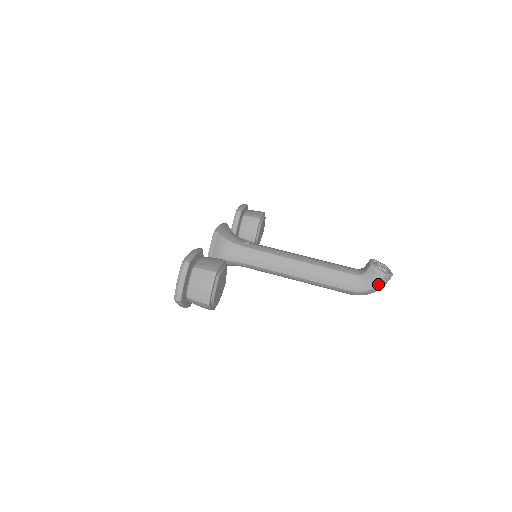
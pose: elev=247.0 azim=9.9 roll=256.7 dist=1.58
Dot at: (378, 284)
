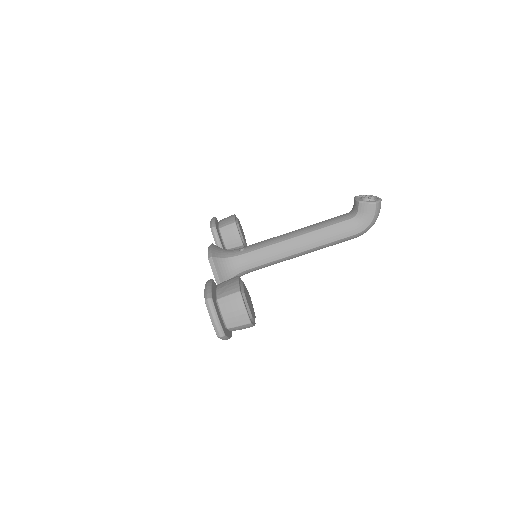
Dot at: (375, 214)
